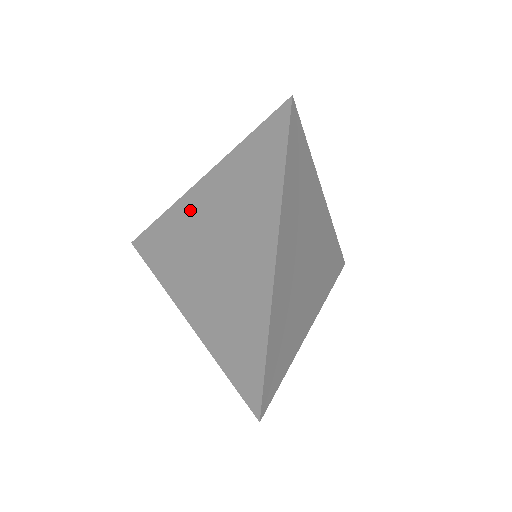
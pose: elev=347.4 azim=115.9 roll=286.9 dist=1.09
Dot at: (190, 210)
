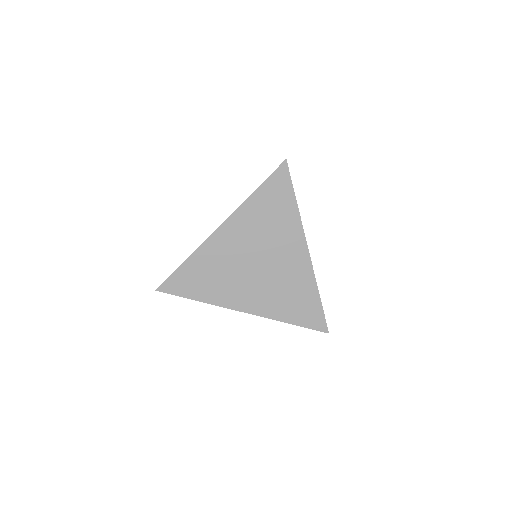
Dot at: (220, 246)
